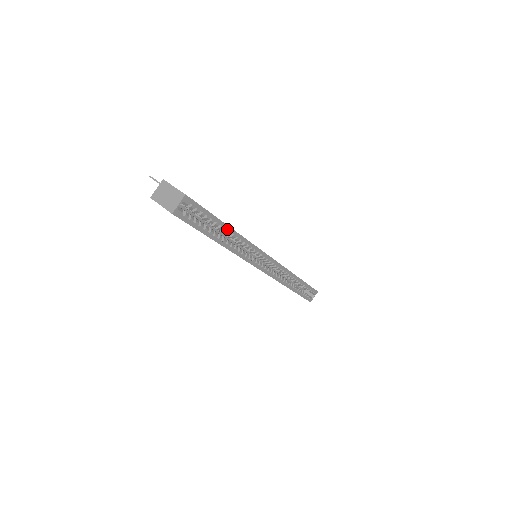
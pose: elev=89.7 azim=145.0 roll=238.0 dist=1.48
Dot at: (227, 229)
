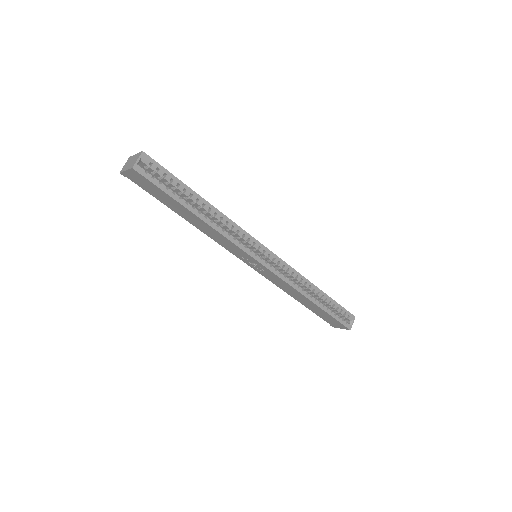
Dot at: (201, 201)
